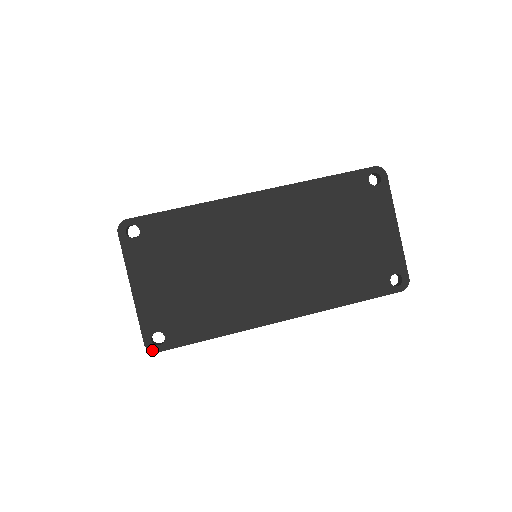
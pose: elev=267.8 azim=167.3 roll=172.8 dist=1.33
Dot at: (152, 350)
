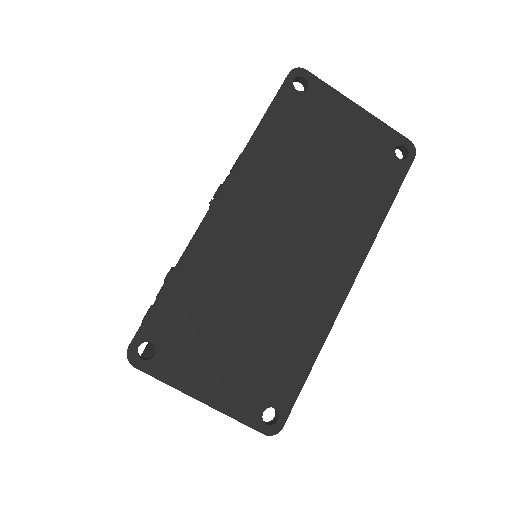
Dot at: (276, 432)
